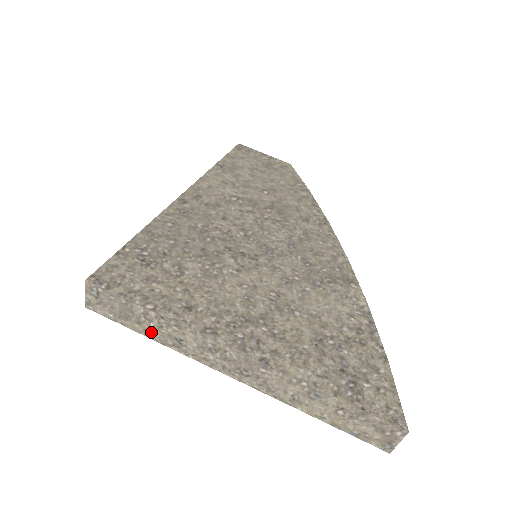
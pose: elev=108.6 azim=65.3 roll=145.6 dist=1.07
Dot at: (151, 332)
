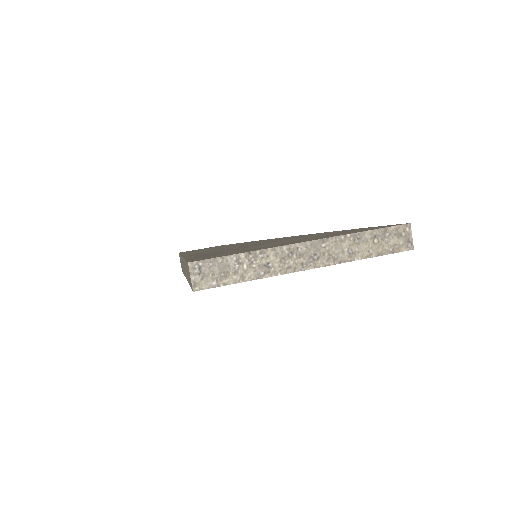
Dot at: (247, 274)
